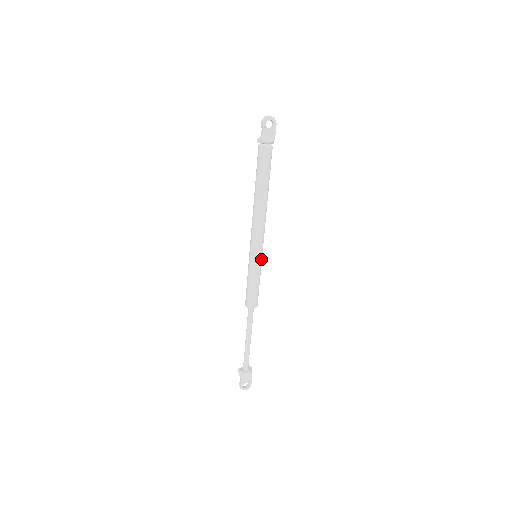
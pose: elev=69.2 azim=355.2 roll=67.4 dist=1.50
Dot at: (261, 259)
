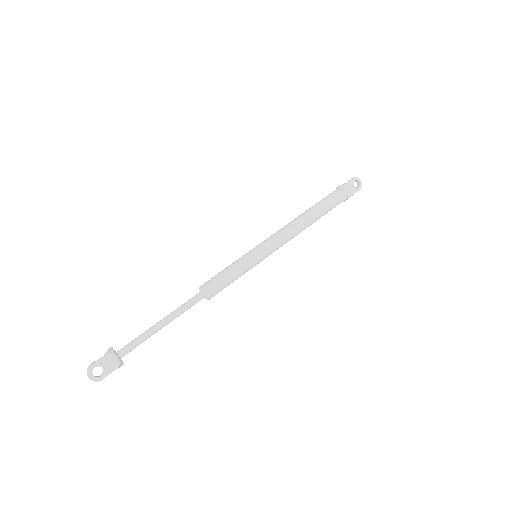
Dot at: (259, 261)
